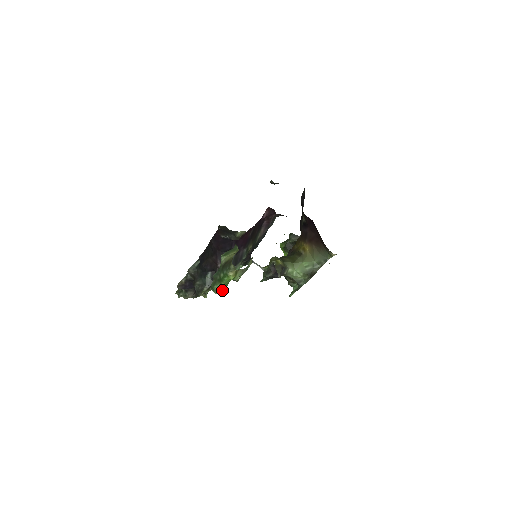
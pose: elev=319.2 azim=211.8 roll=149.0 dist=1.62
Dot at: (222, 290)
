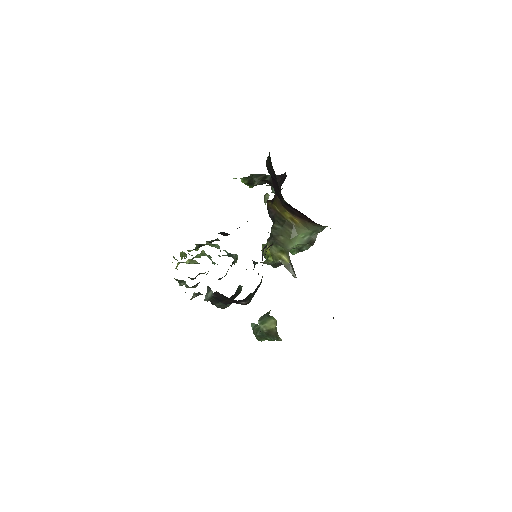
Dot at: occluded
